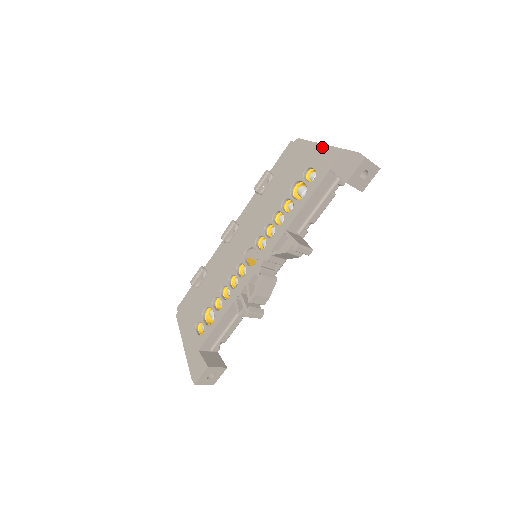
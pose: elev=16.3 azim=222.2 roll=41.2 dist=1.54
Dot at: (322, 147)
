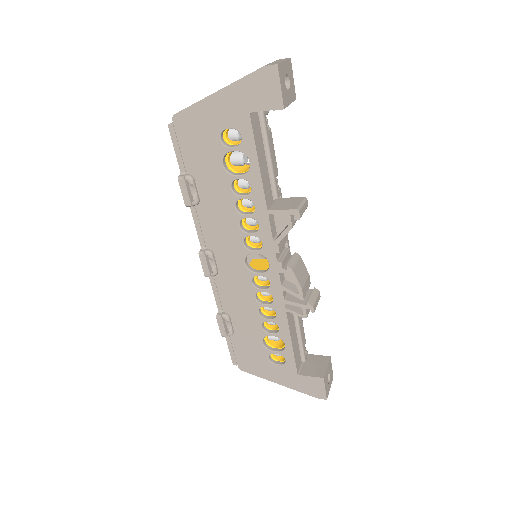
Dot at: (213, 99)
